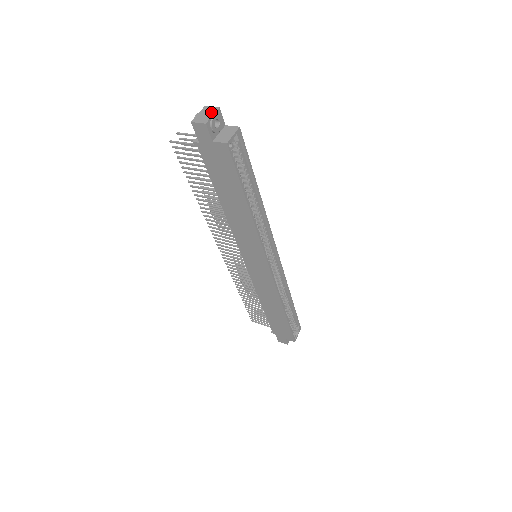
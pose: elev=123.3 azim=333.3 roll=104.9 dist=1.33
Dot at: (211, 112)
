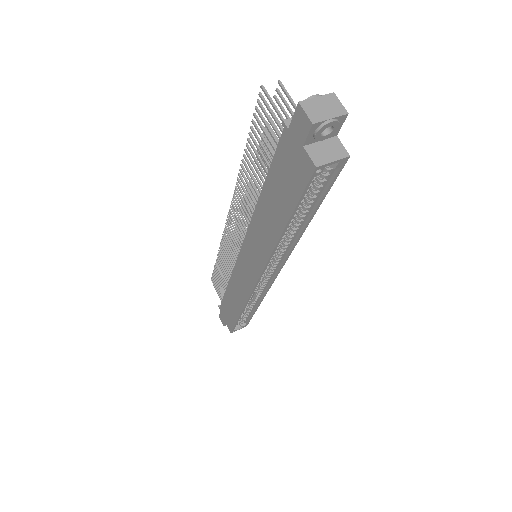
Dot at: (333, 111)
